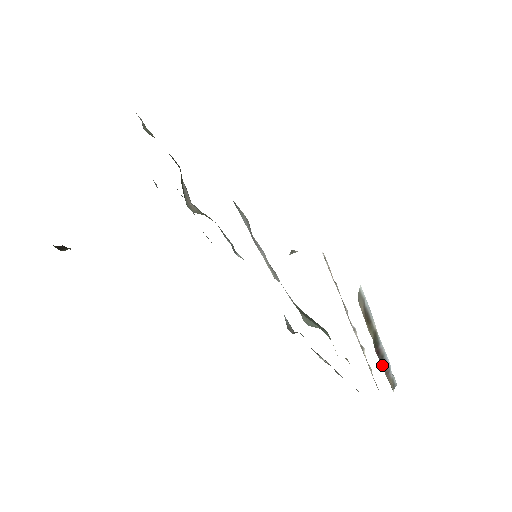
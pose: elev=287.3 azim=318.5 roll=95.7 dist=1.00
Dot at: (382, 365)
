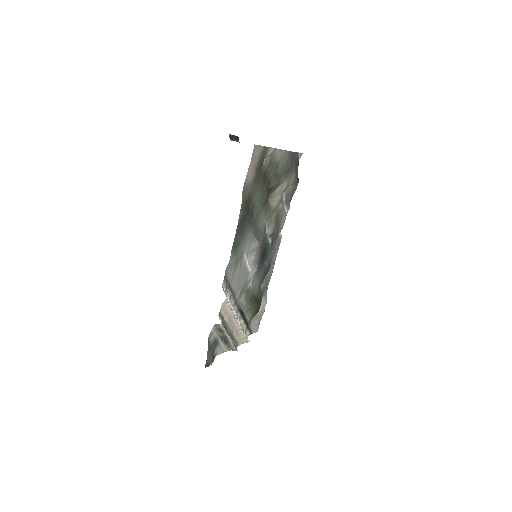
Dot at: (225, 343)
